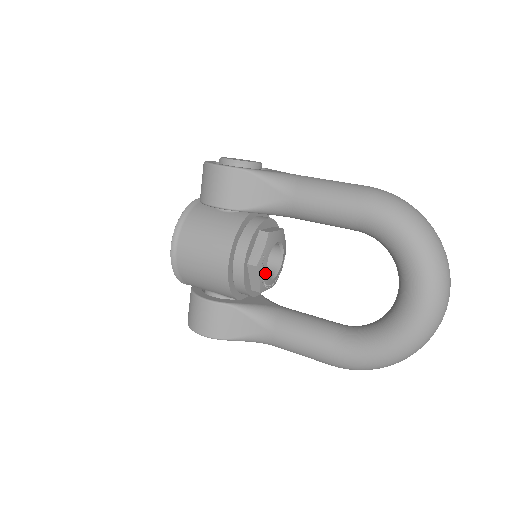
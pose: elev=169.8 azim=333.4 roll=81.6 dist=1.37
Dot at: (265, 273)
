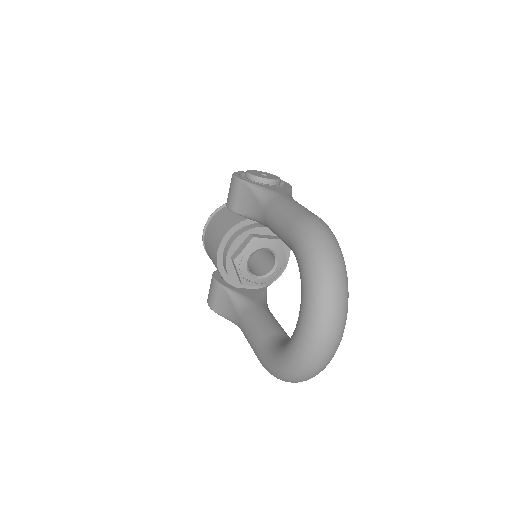
Dot at: (245, 269)
